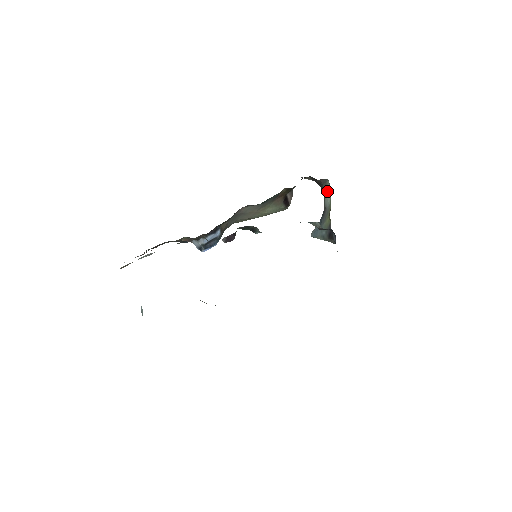
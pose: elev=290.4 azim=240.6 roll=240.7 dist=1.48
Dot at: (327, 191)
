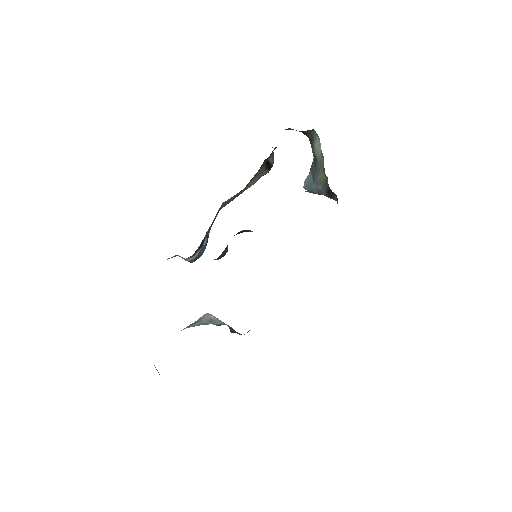
Dot at: (315, 140)
